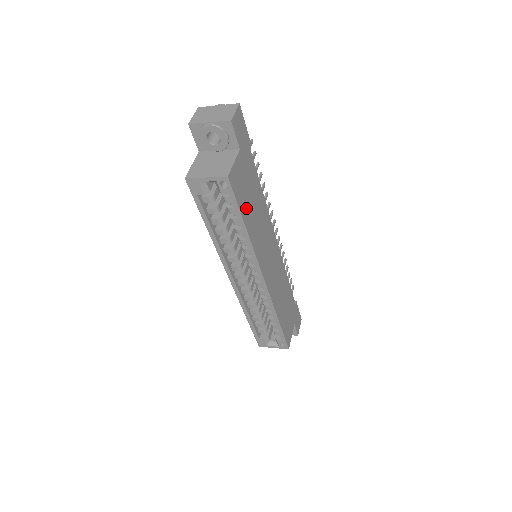
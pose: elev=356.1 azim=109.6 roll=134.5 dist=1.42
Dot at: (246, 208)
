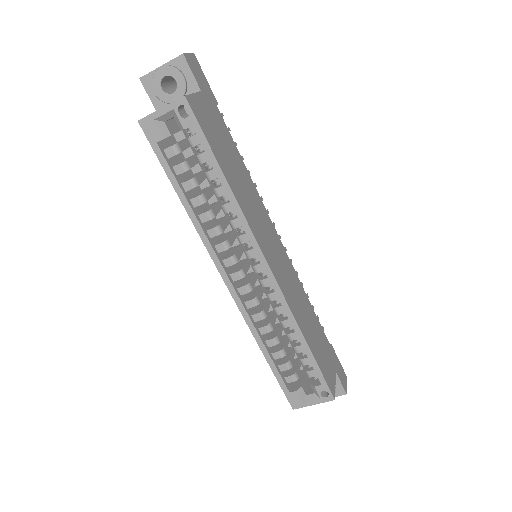
Dot at: (221, 156)
